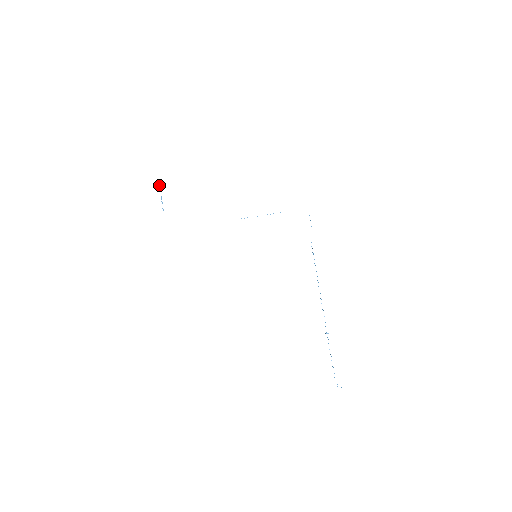
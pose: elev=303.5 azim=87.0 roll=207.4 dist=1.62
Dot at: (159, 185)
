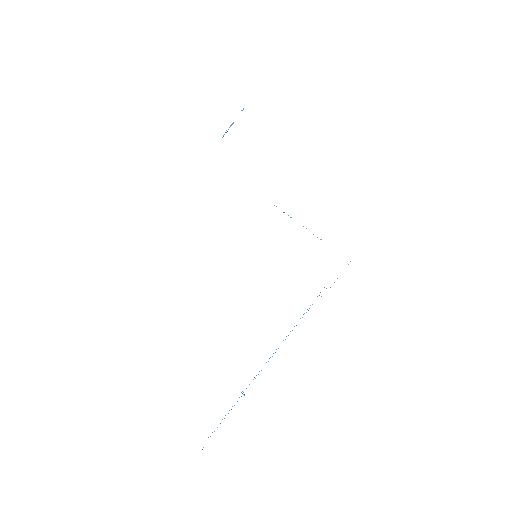
Dot at: (242, 110)
